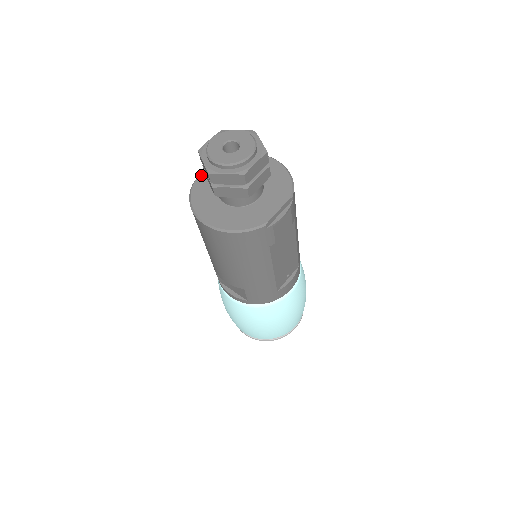
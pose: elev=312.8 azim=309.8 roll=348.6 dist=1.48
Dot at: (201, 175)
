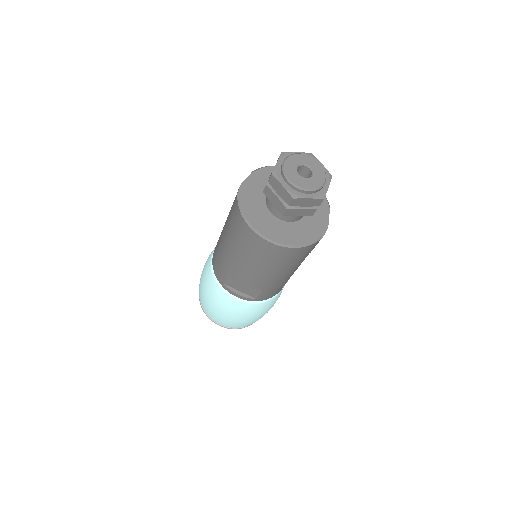
Dot at: (243, 189)
